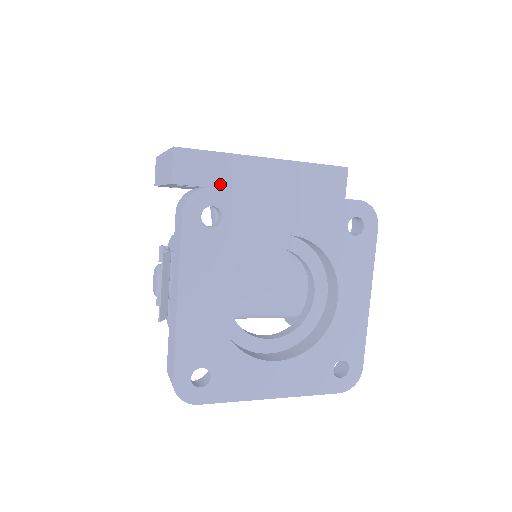
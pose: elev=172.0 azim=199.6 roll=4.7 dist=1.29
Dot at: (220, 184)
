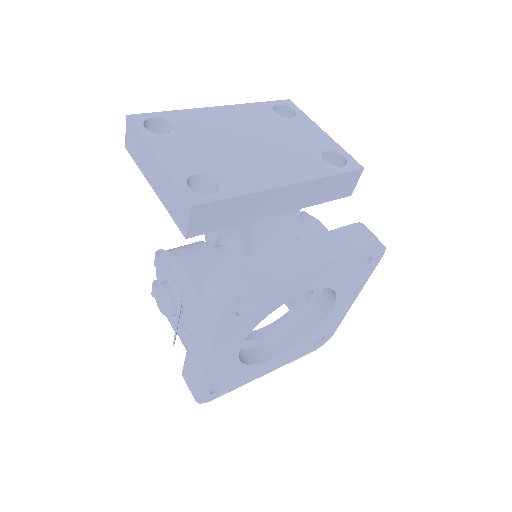
Dot at: (236, 222)
